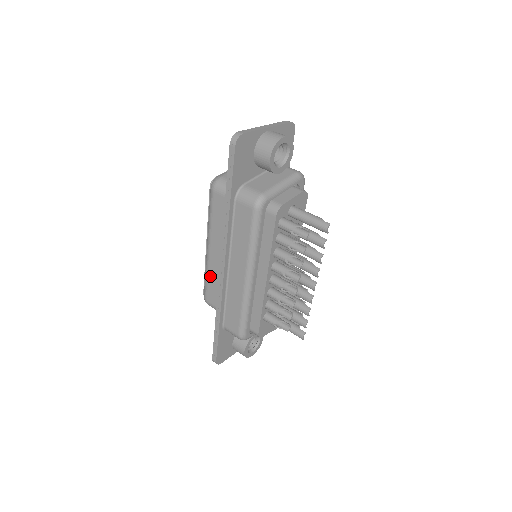
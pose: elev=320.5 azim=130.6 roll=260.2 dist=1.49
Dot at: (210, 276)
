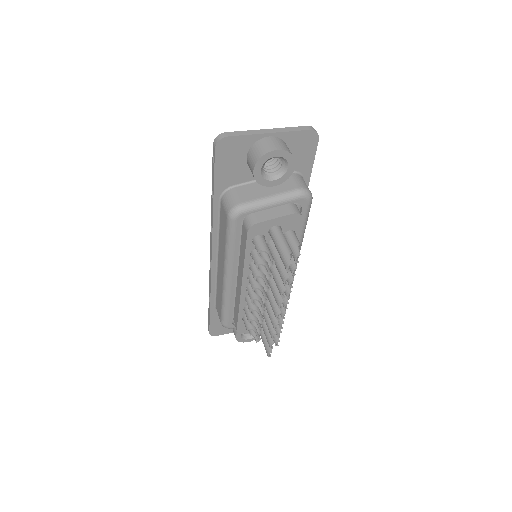
Dot at: occluded
